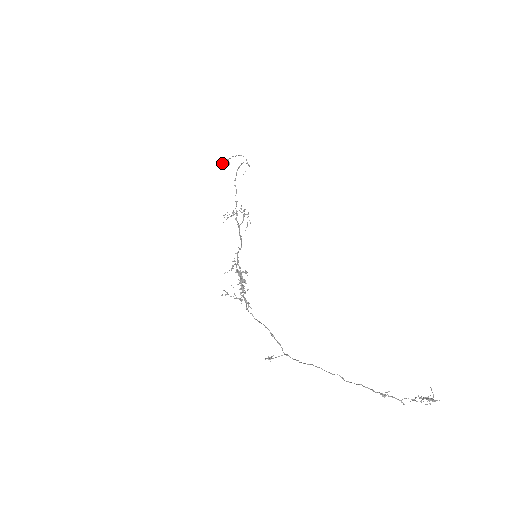
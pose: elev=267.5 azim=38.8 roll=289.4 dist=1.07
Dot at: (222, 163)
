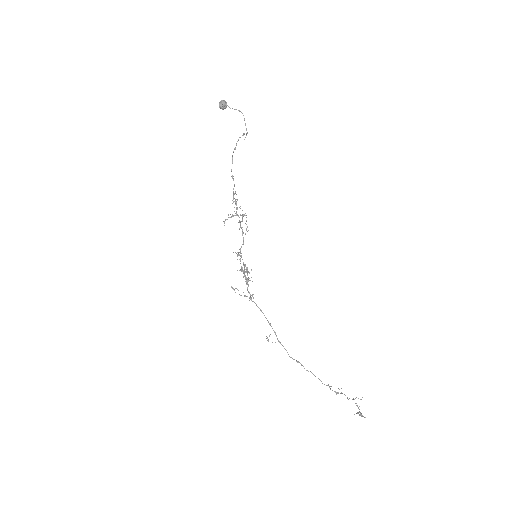
Dot at: occluded
